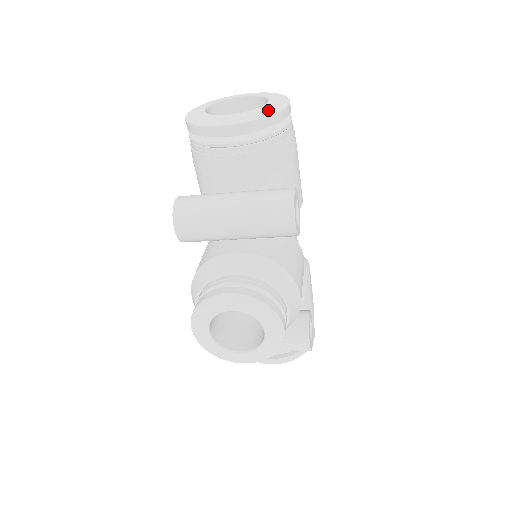
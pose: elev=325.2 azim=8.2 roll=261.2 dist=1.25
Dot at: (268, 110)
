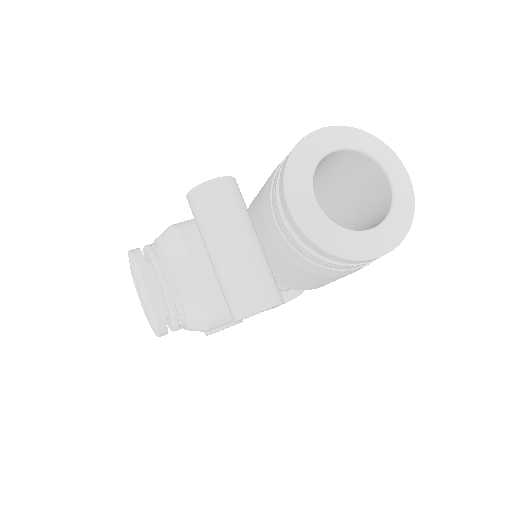
Dot at: (341, 244)
